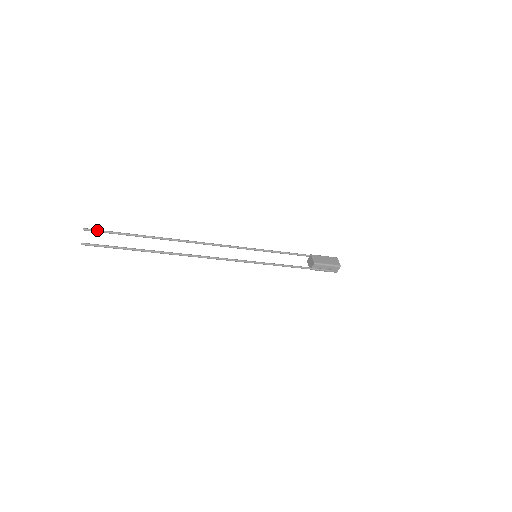
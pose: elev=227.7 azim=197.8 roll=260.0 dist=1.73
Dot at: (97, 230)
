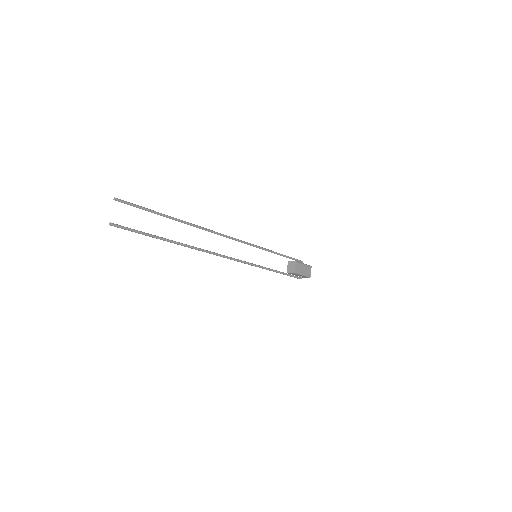
Dot at: (129, 203)
